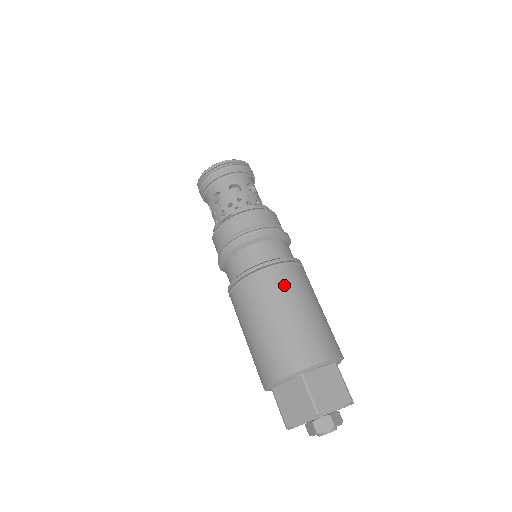
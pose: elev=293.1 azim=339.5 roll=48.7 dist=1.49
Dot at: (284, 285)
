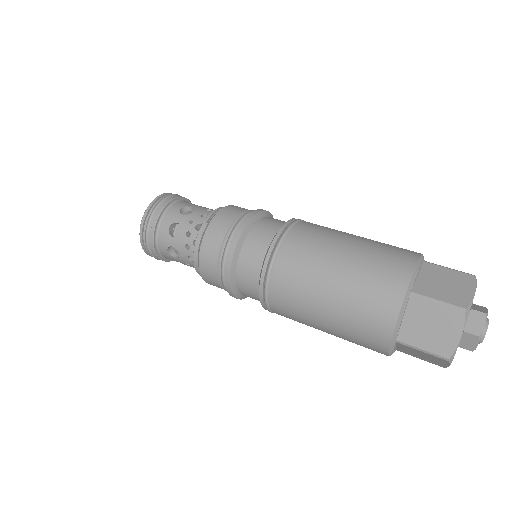
Dot at: occluded
